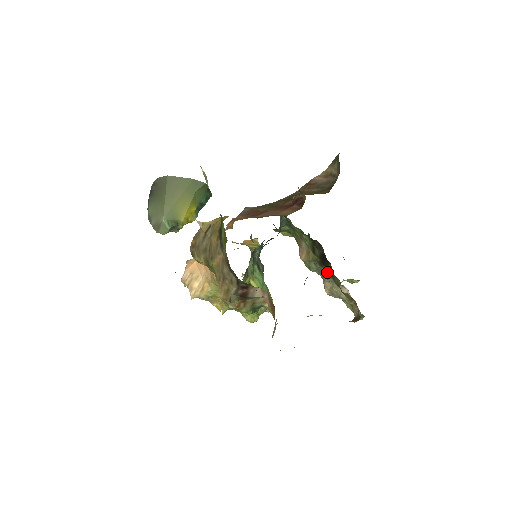
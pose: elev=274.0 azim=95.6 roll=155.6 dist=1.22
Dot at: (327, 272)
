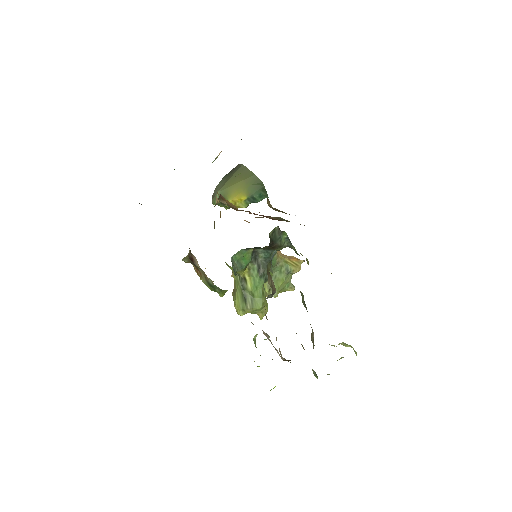
Dot at: occluded
